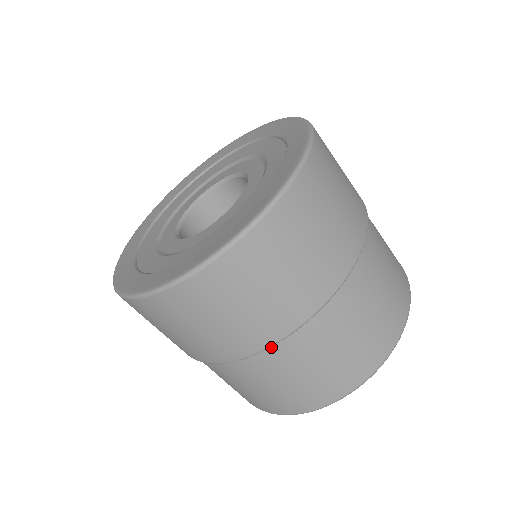
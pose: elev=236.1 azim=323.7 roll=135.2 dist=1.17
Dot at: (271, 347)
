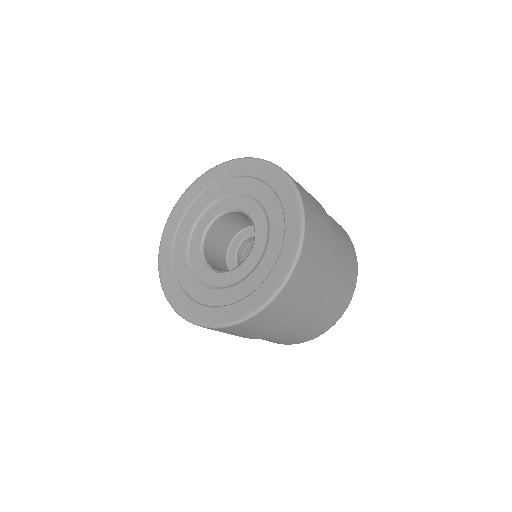
Dot at: occluded
